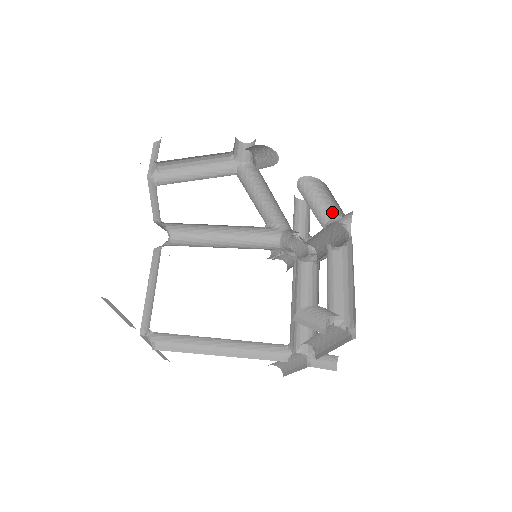
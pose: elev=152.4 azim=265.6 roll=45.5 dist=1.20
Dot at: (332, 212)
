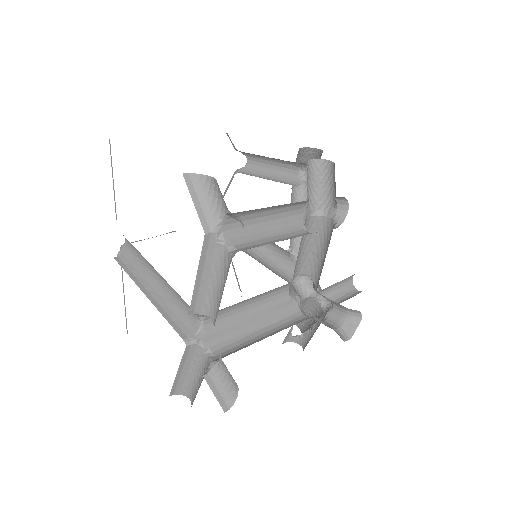
Dot at: (330, 202)
